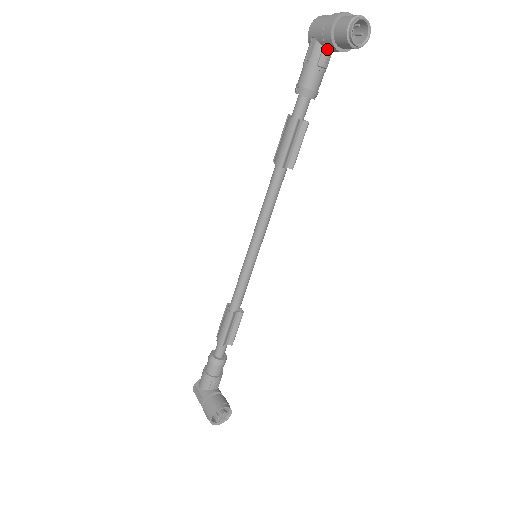
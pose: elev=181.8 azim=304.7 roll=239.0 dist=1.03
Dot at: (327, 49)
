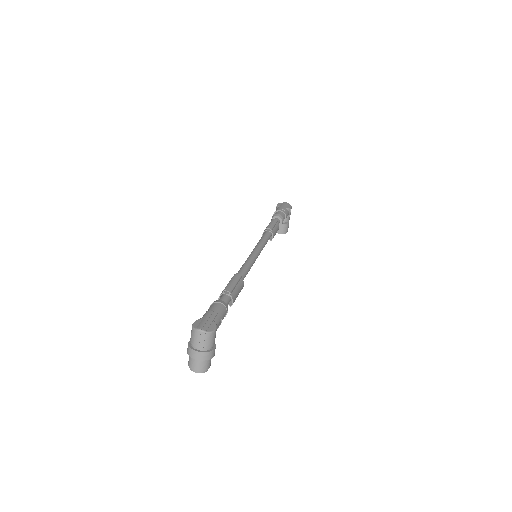
Dot at: occluded
